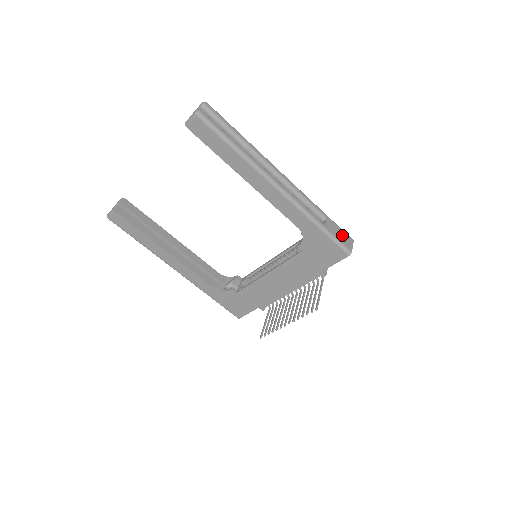
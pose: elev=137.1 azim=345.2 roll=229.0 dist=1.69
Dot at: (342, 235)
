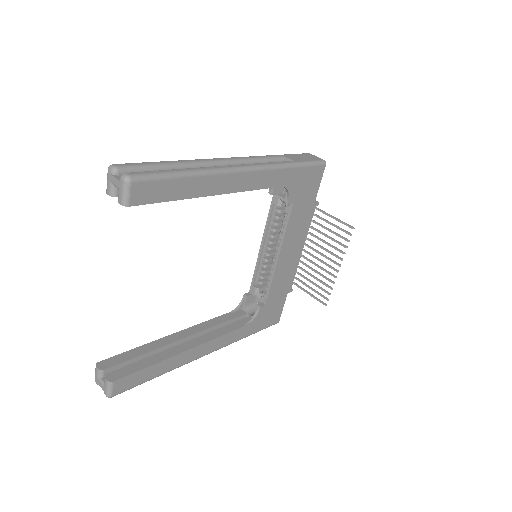
Dot at: (304, 157)
